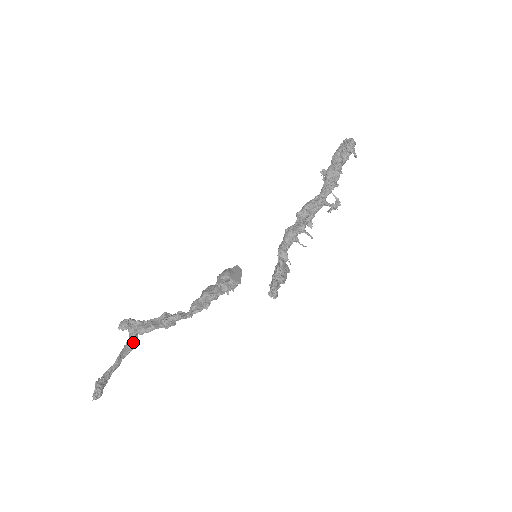
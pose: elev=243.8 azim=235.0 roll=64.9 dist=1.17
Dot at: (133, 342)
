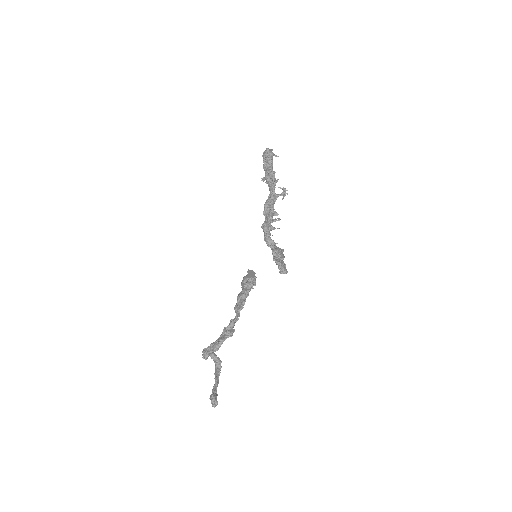
Dot at: (219, 363)
